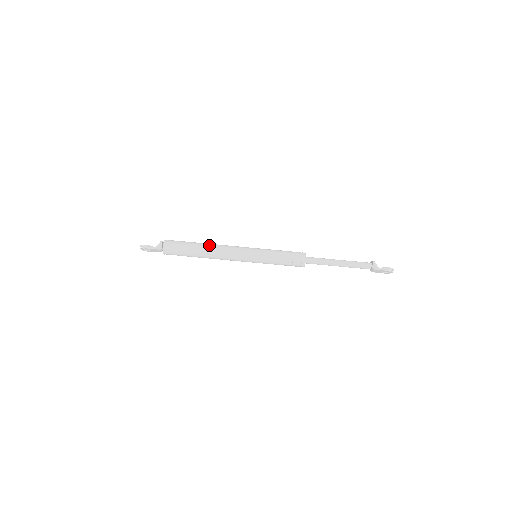
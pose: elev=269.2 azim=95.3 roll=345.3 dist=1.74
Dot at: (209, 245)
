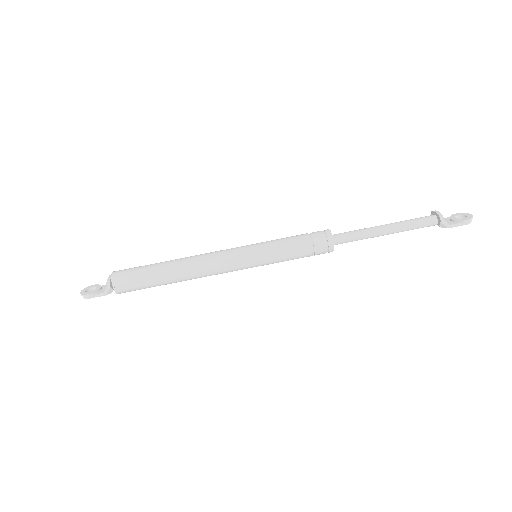
Dot at: (181, 267)
